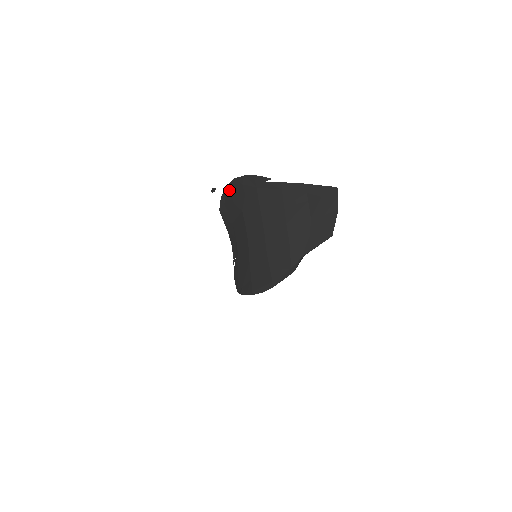
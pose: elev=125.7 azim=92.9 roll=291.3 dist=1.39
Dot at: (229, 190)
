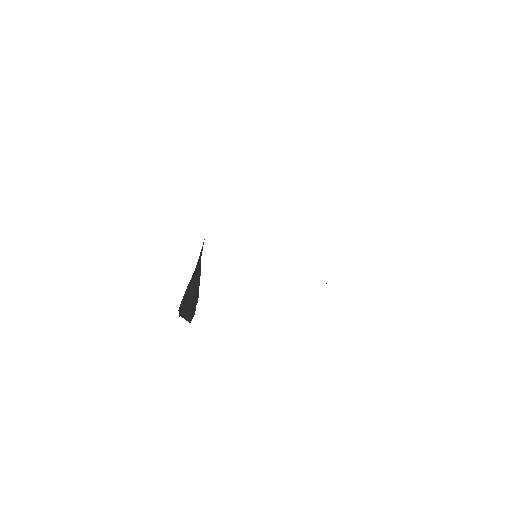
Dot at: occluded
